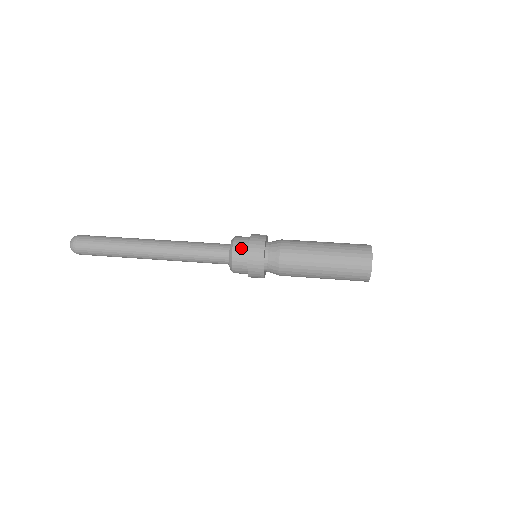
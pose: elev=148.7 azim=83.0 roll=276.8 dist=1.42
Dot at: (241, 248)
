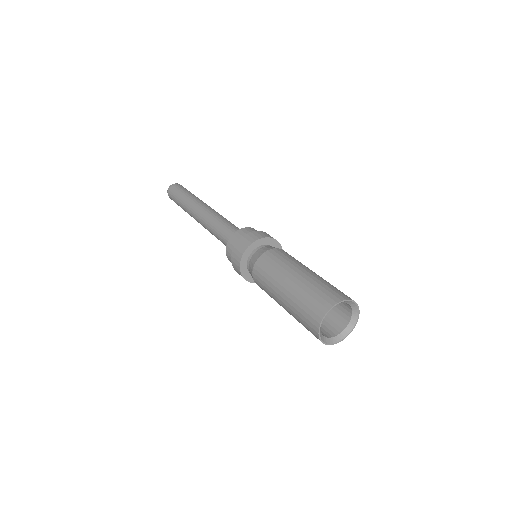
Dot at: (230, 251)
